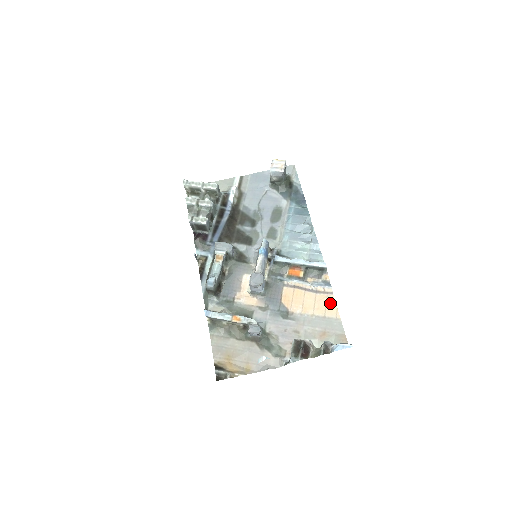
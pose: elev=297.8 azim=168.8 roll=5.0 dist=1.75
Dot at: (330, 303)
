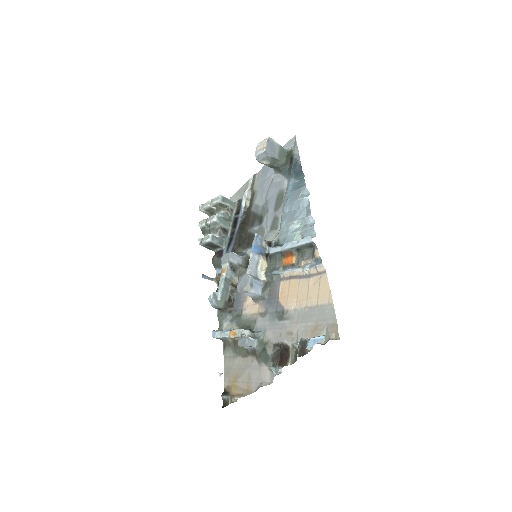
Dot at: (323, 285)
